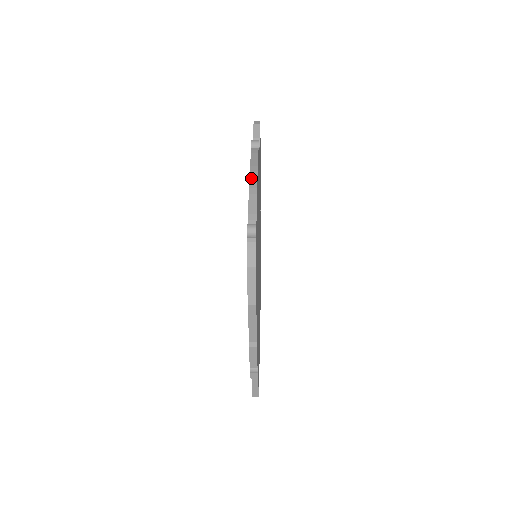
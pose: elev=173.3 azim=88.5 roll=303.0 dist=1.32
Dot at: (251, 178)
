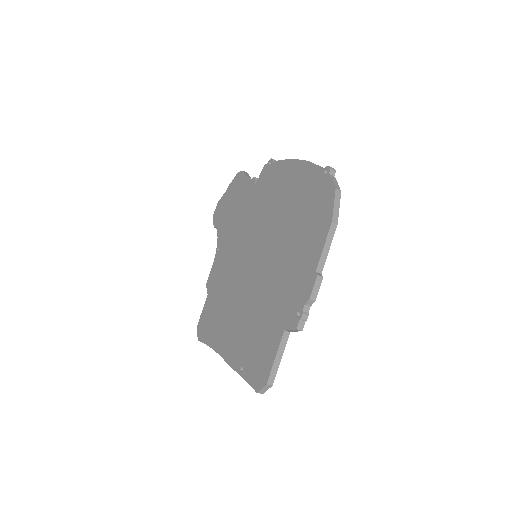
Dot at: (300, 160)
